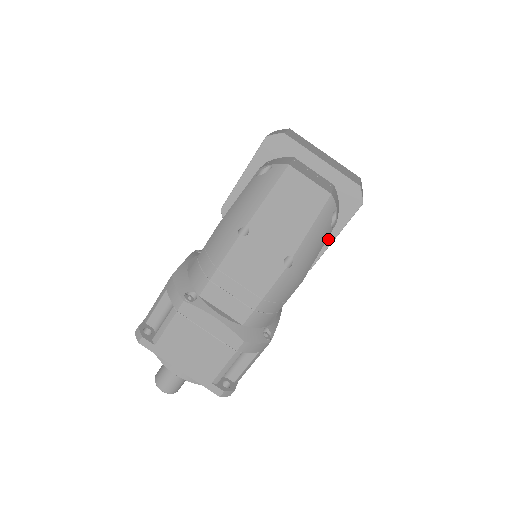
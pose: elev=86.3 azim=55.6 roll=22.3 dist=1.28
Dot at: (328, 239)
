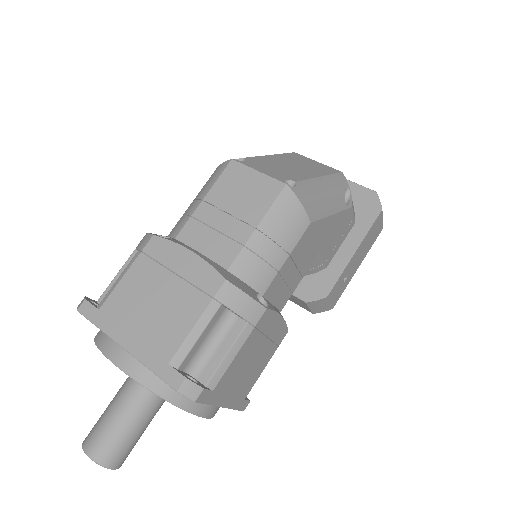
Dot at: (346, 254)
